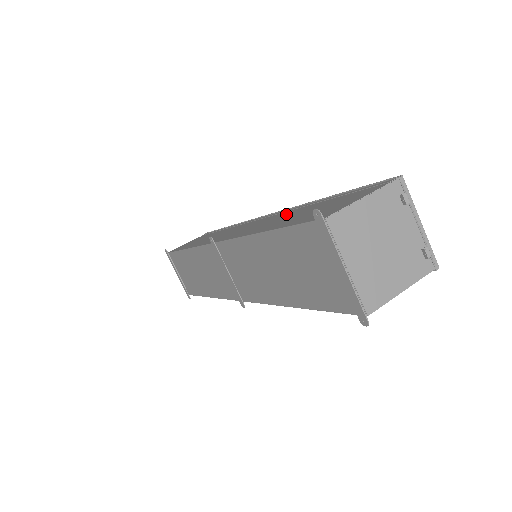
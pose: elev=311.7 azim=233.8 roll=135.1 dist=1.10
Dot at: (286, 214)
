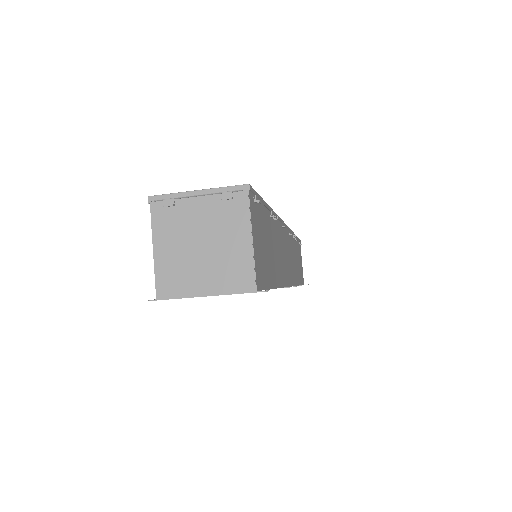
Dot at: occluded
